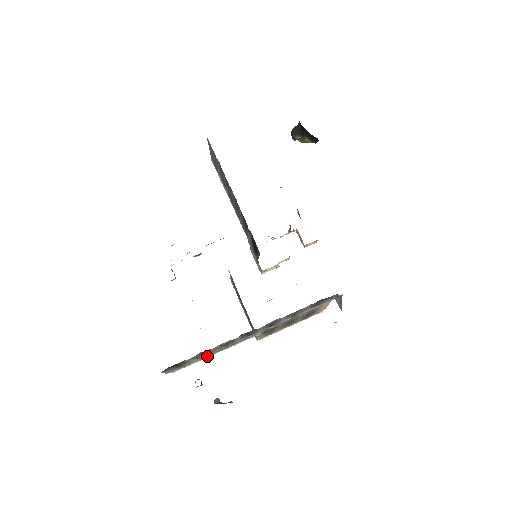
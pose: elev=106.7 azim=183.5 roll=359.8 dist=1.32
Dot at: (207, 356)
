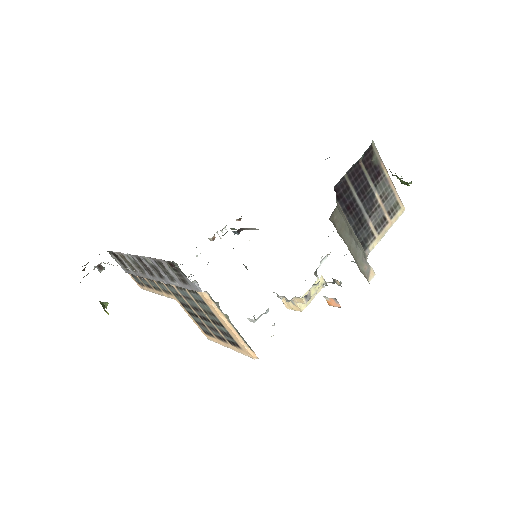
Dot at: (151, 288)
